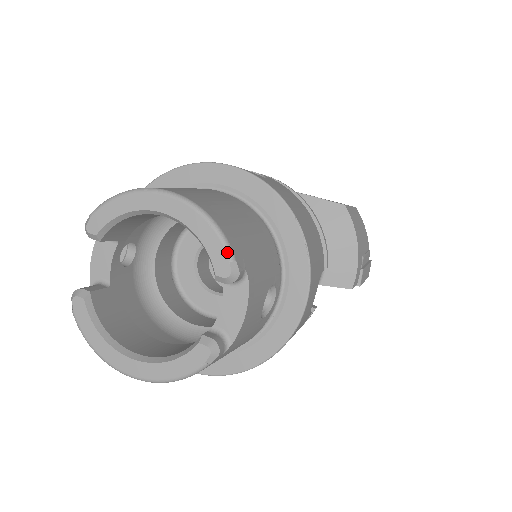
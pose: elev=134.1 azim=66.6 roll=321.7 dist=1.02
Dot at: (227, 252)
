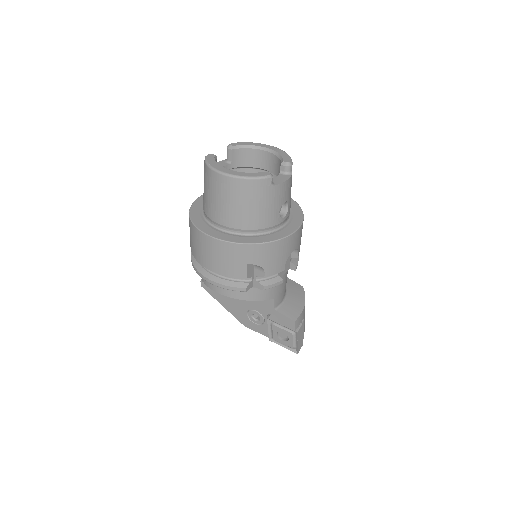
Dot at: (291, 159)
